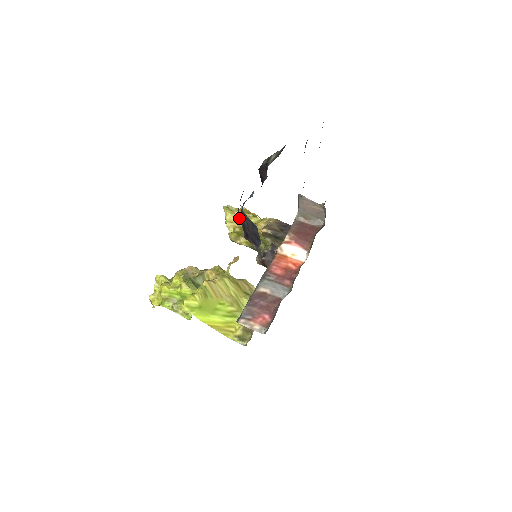
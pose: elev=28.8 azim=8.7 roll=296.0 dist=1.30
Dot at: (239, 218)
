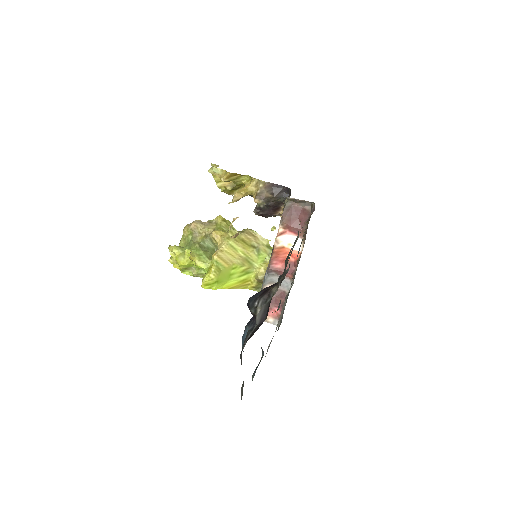
Dot at: occluded
